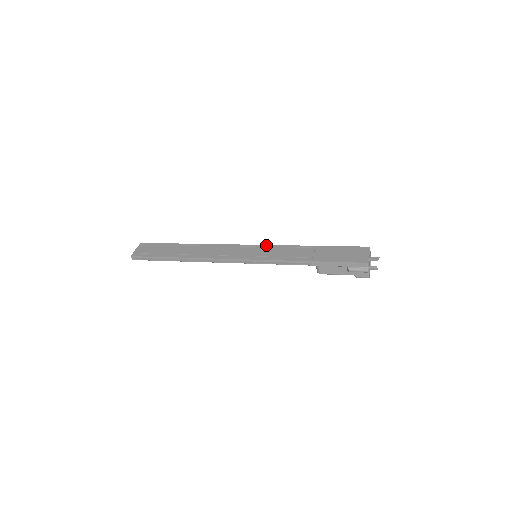
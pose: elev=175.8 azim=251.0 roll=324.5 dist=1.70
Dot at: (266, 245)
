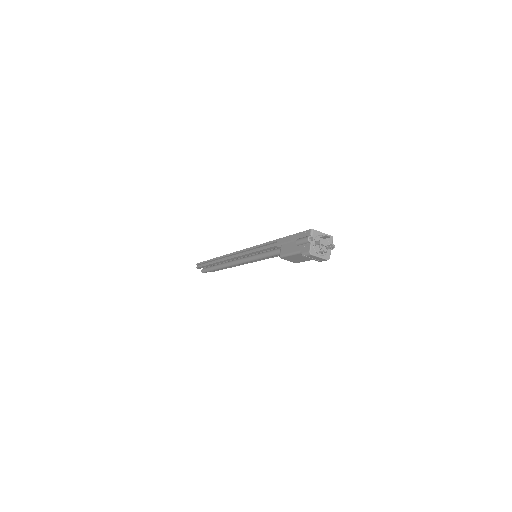
Dot at: occluded
